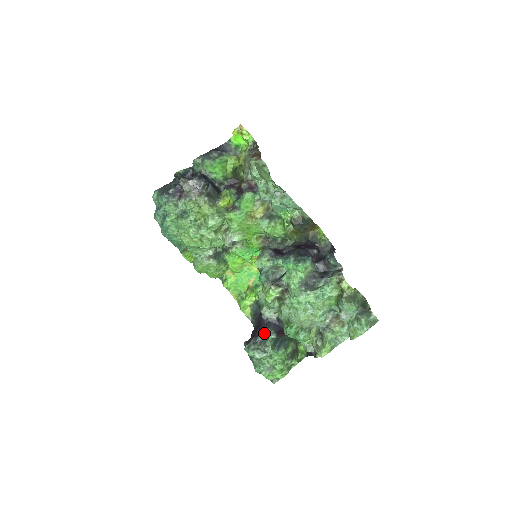
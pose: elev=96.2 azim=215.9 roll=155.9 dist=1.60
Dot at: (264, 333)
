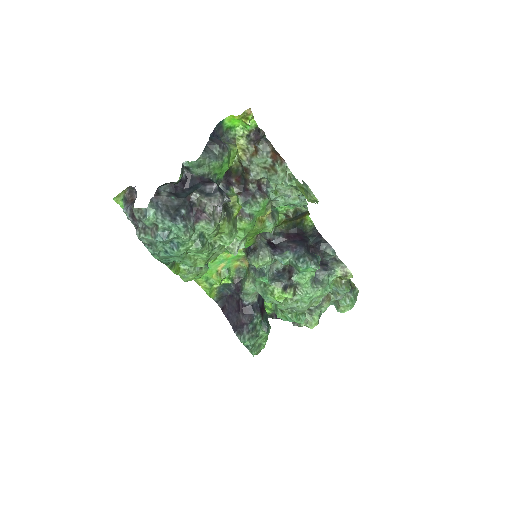
Dot at: (253, 319)
